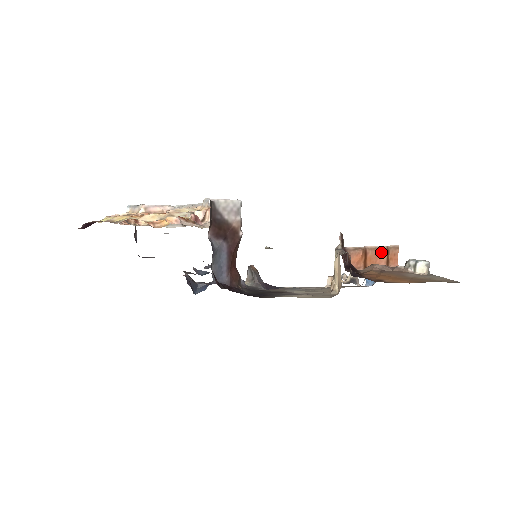
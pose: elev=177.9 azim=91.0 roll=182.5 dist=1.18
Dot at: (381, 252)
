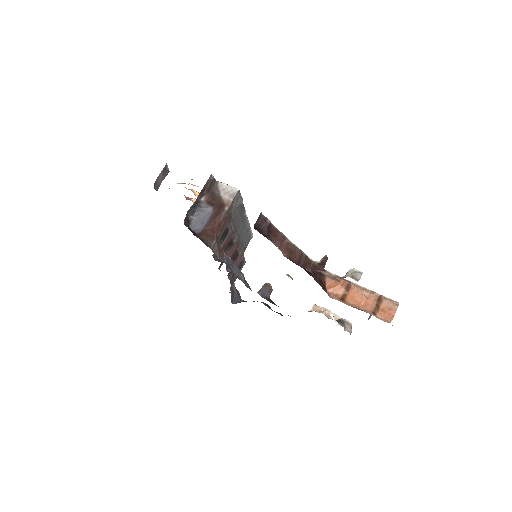
Dot at: (370, 296)
